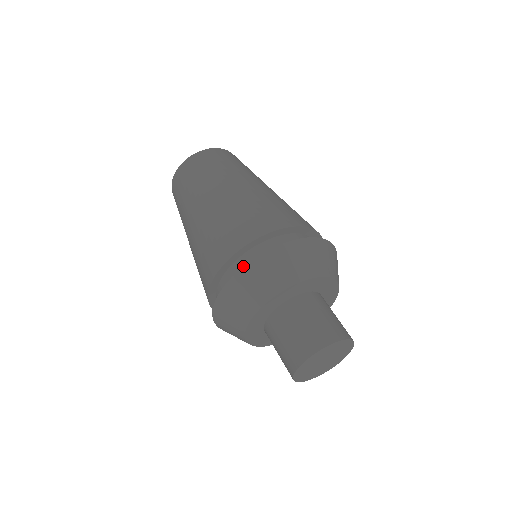
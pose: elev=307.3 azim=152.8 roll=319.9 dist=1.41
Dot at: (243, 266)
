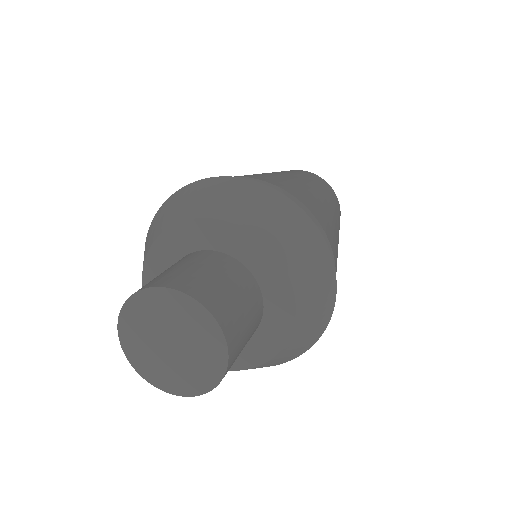
Dot at: (168, 198)
